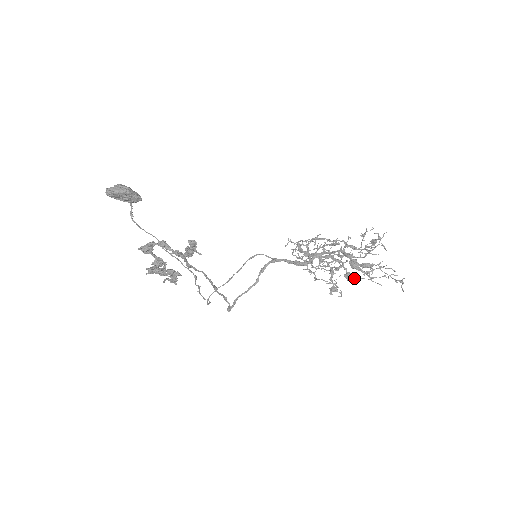
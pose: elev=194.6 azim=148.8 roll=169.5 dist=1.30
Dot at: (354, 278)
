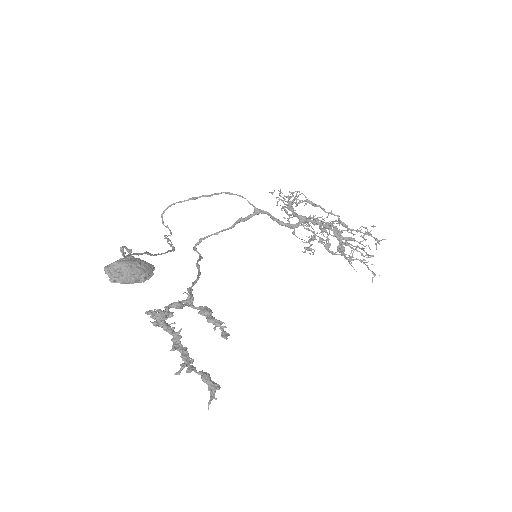
Dot at: (334, 254)
